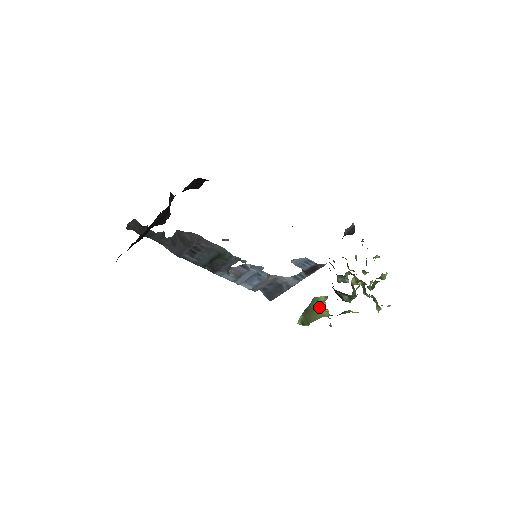
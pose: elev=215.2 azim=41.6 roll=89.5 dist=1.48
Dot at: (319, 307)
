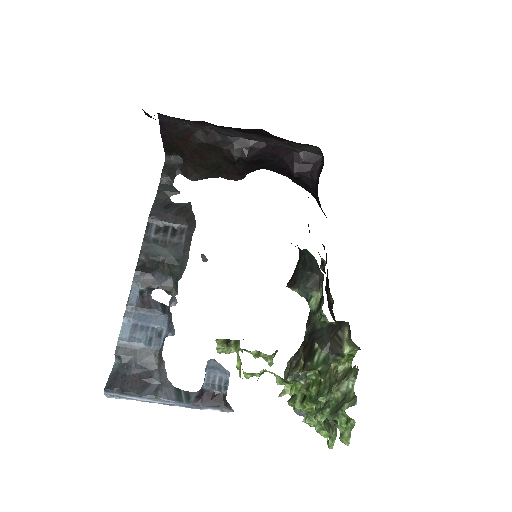
Dot at: occluded
